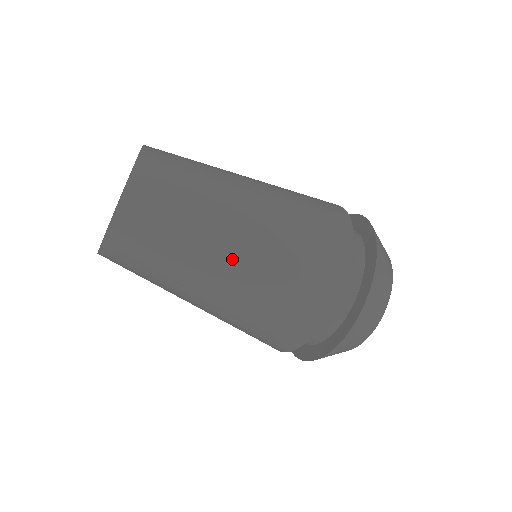
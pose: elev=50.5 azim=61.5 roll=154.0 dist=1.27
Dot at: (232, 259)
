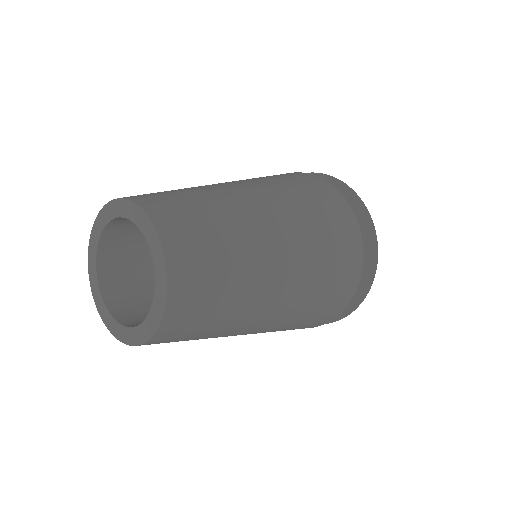
Dot at: occluded
